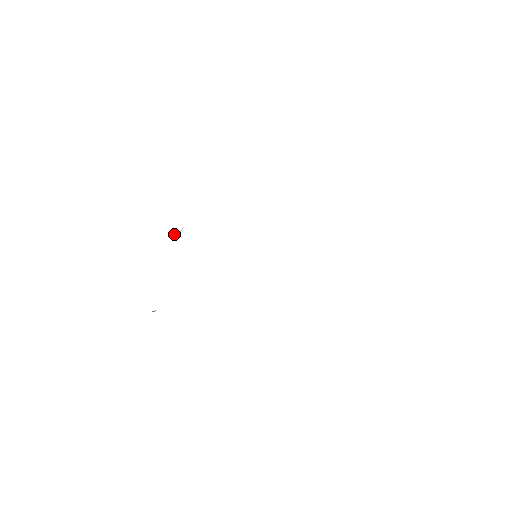
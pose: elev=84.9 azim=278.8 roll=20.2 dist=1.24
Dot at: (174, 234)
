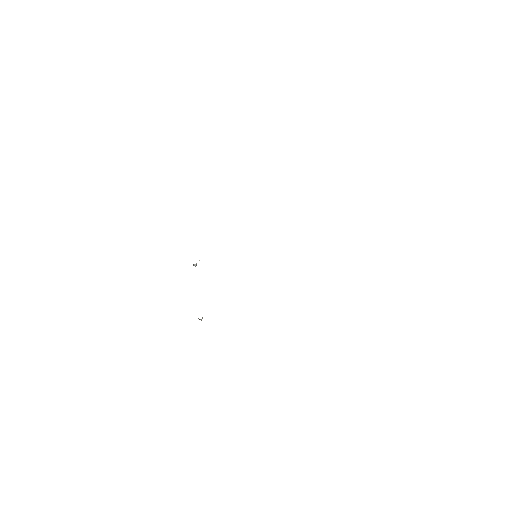
Dot at: (195, 264)
